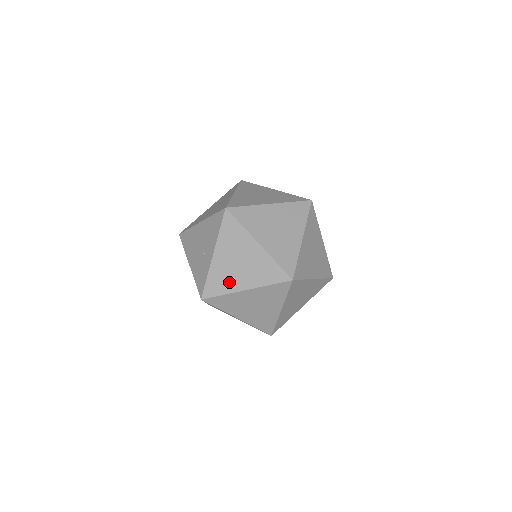
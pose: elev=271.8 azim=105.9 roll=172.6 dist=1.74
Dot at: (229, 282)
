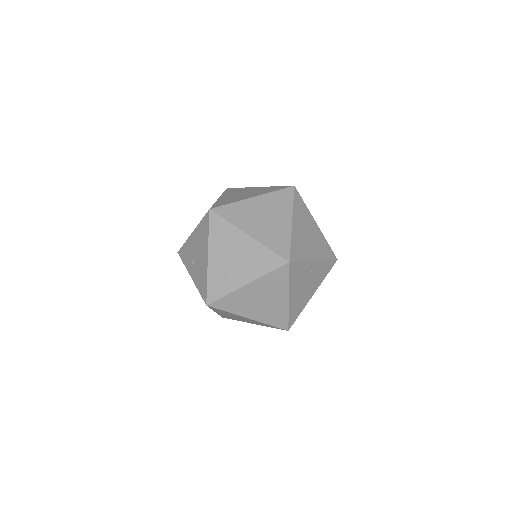
Dot at: occluded
